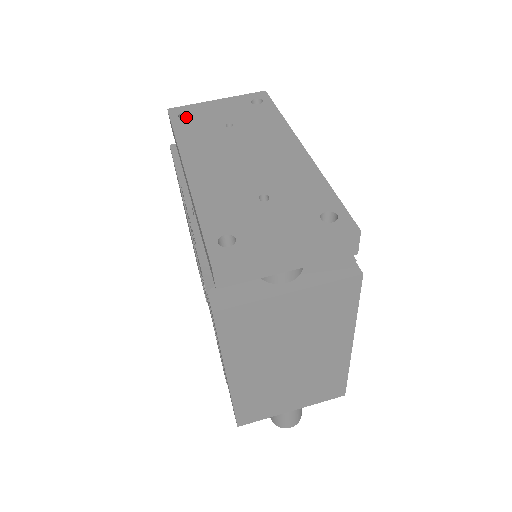
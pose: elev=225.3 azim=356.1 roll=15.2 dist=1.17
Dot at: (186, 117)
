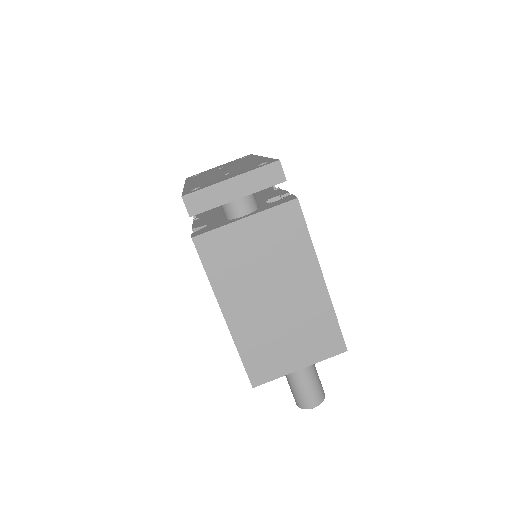
Dot at: occluded
